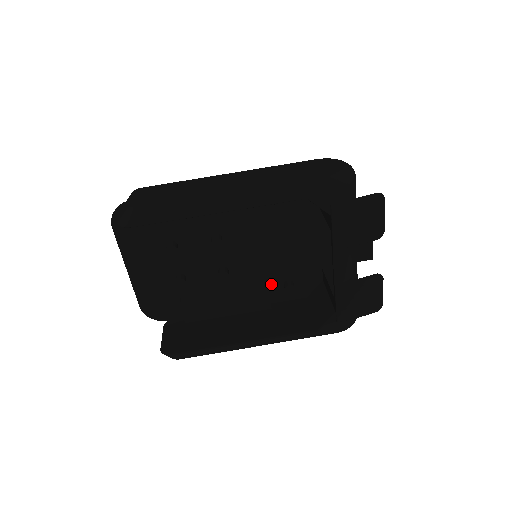
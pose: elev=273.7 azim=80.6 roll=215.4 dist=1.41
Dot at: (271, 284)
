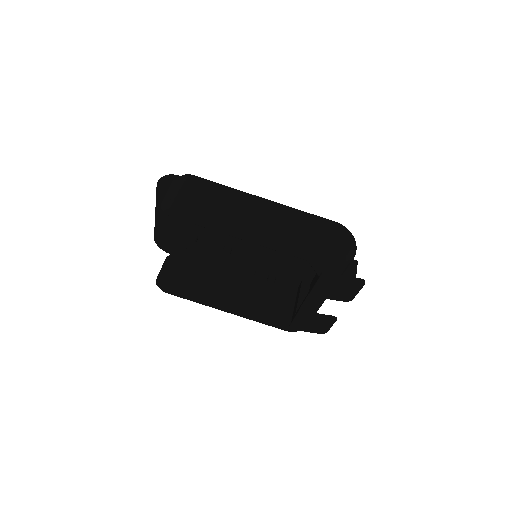
Dot at: (259, 271)
